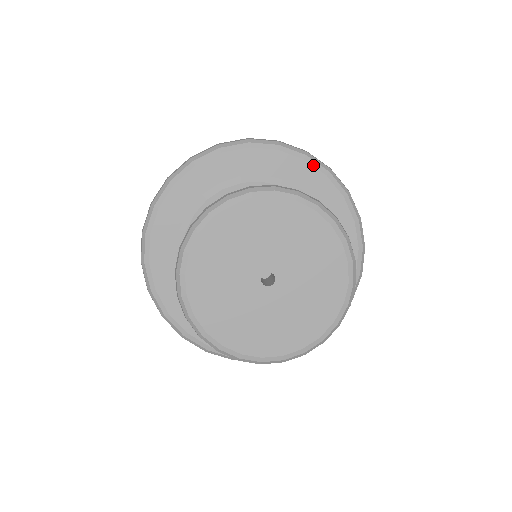
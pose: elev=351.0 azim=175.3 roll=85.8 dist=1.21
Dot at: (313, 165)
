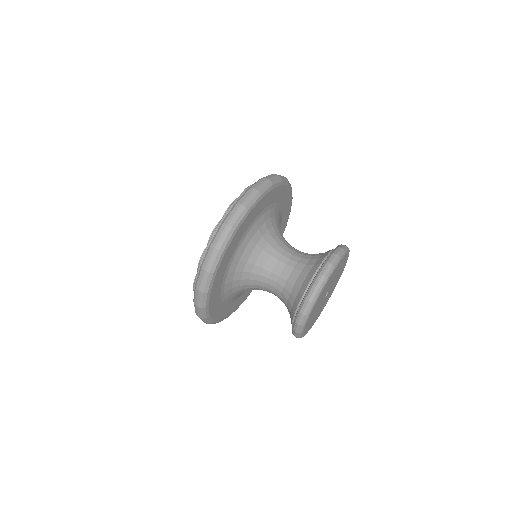
Dot at: (254, 207)
